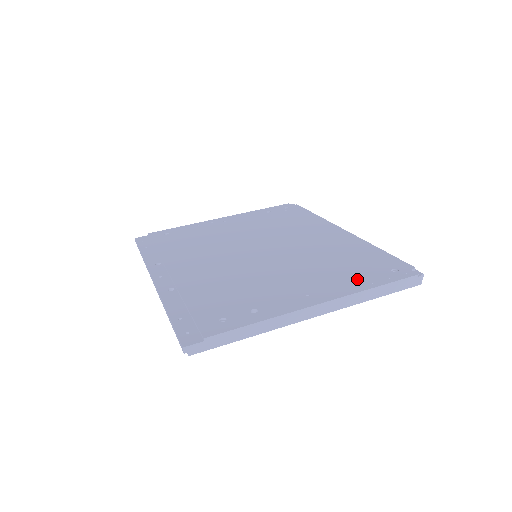
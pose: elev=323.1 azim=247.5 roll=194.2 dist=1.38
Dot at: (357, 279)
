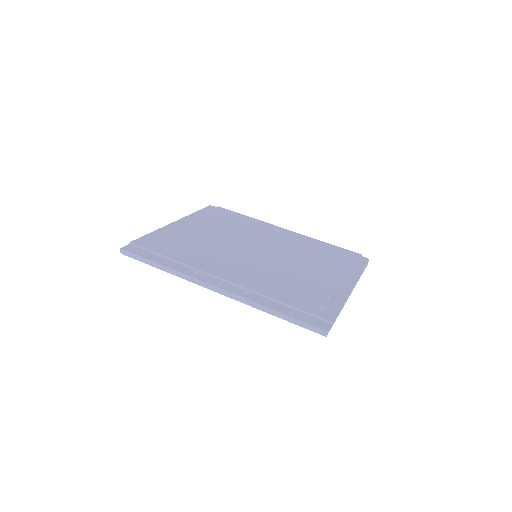
Dot at: (347, 266)
